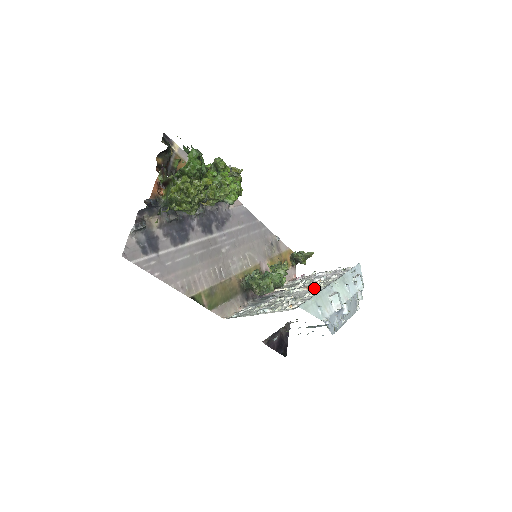
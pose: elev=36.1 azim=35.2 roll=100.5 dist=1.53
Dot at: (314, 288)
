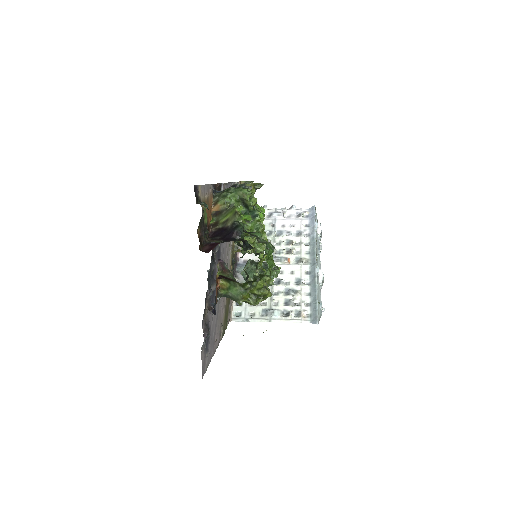
Dot at: (295, 261)
